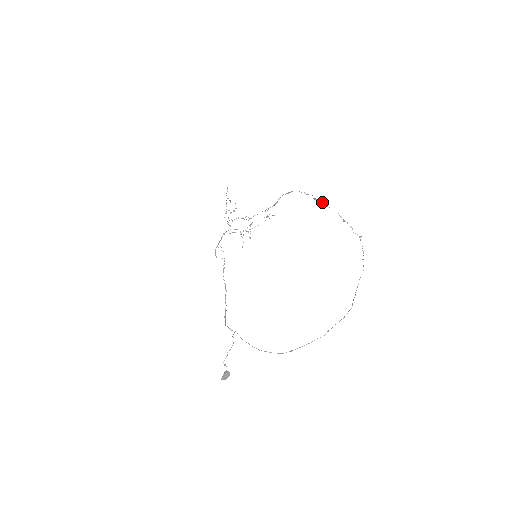
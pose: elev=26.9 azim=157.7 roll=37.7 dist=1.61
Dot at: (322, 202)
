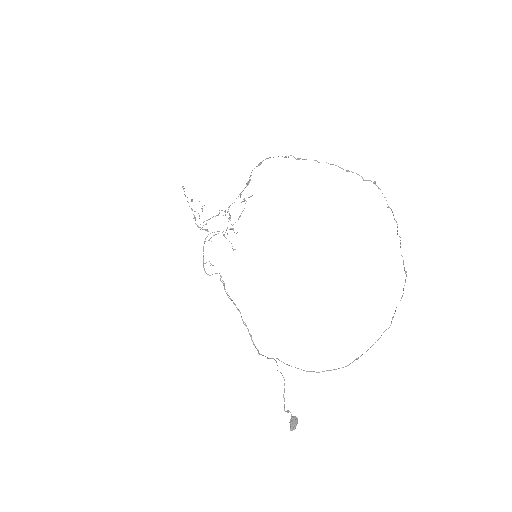
Dot at: occluded
